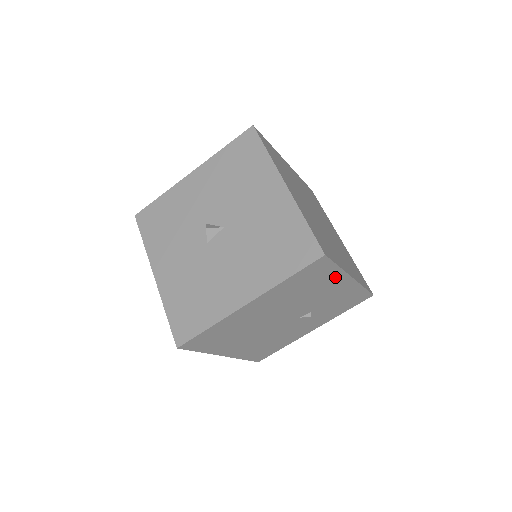
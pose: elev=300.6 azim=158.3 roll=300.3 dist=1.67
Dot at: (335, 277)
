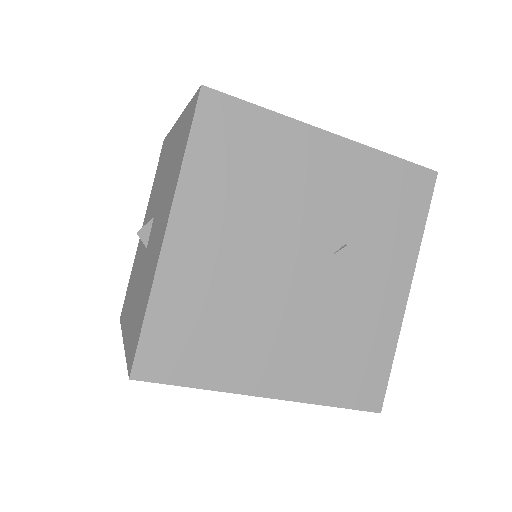
Dot at: (287, 136)
